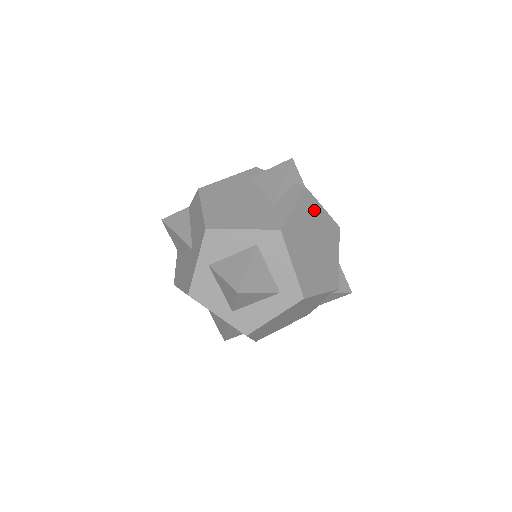
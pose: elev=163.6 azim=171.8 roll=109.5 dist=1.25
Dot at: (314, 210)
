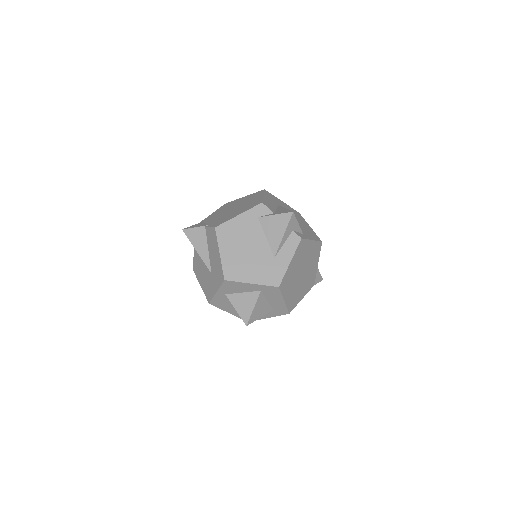
Dot at: (305, 249)
